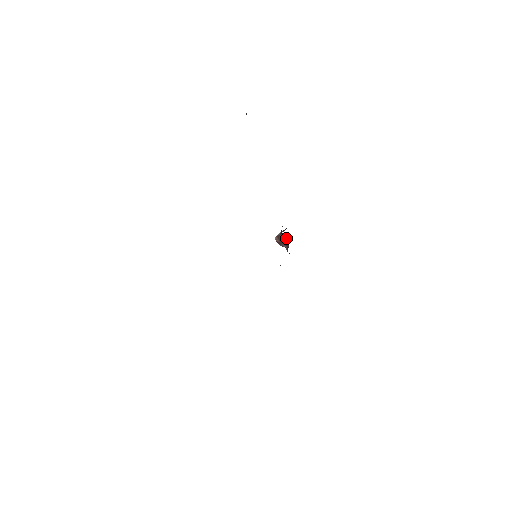
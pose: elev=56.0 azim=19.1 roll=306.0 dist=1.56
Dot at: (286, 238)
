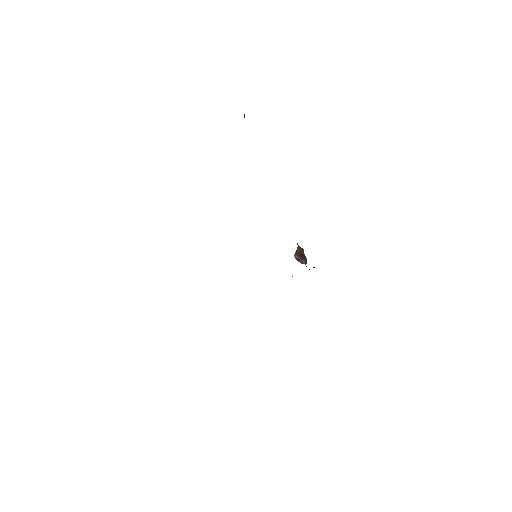
Dot at: (303, 250)
